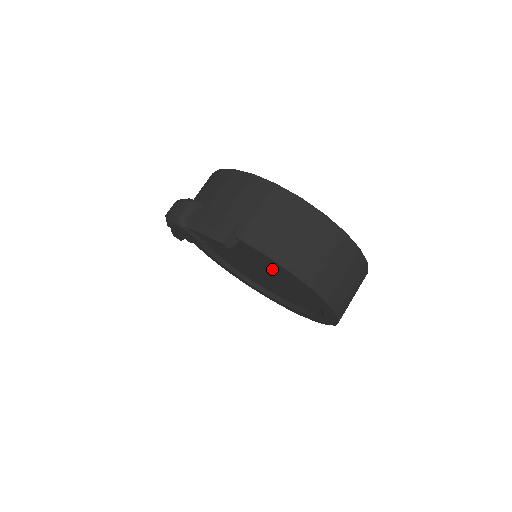
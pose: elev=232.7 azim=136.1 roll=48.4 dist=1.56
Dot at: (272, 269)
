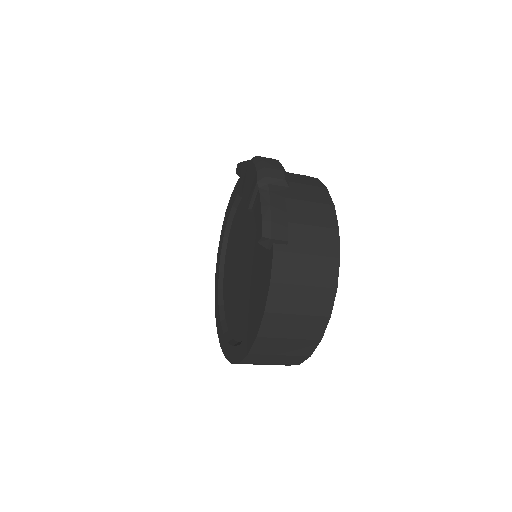
Dot at: (254, 283)
